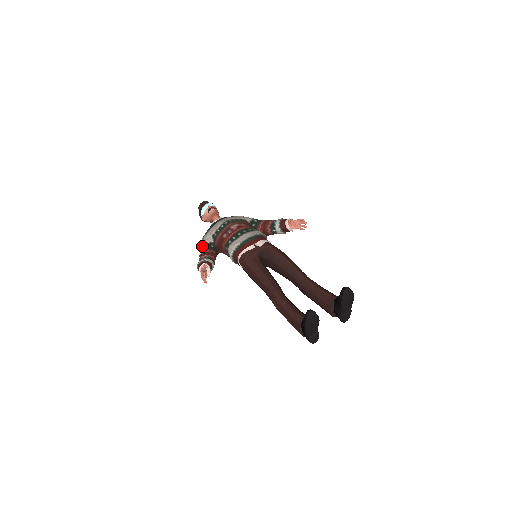
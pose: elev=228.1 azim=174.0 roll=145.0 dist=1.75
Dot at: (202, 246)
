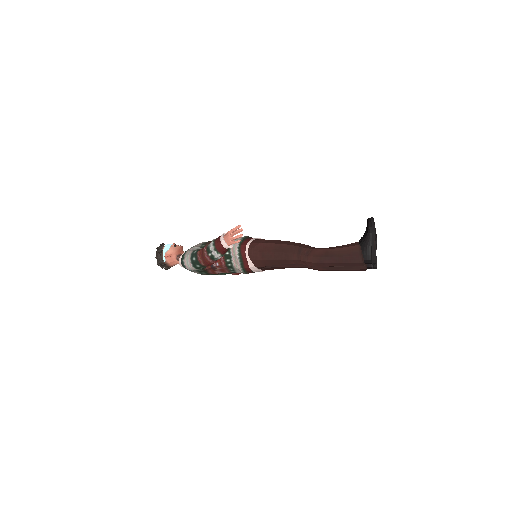
Dot at: (193, 251)
